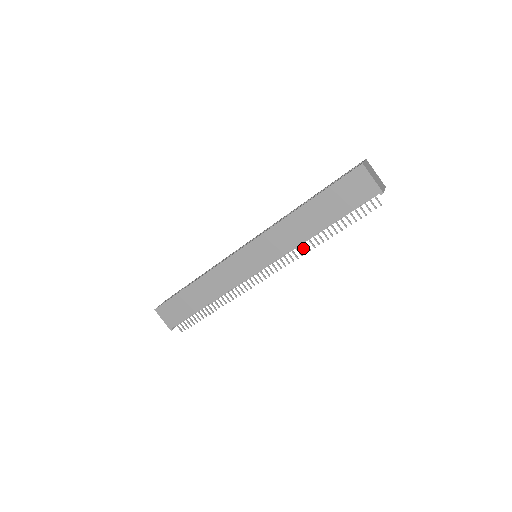
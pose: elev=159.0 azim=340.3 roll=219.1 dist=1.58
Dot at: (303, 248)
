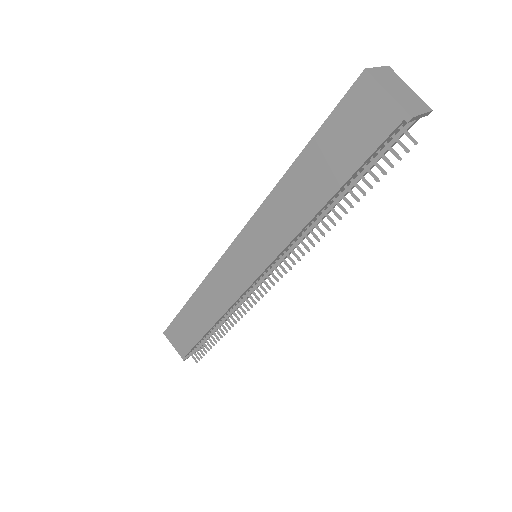
Dot at: (307, 238)
